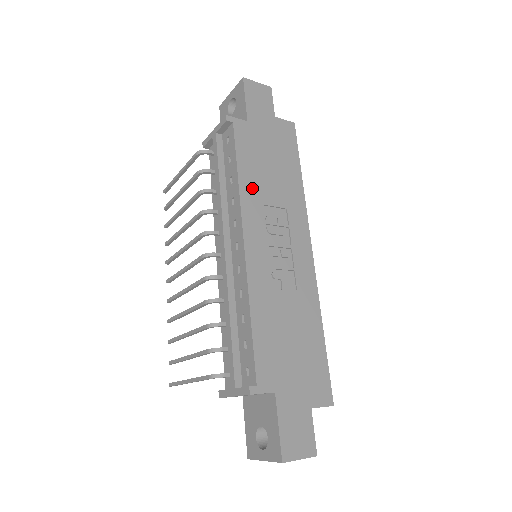
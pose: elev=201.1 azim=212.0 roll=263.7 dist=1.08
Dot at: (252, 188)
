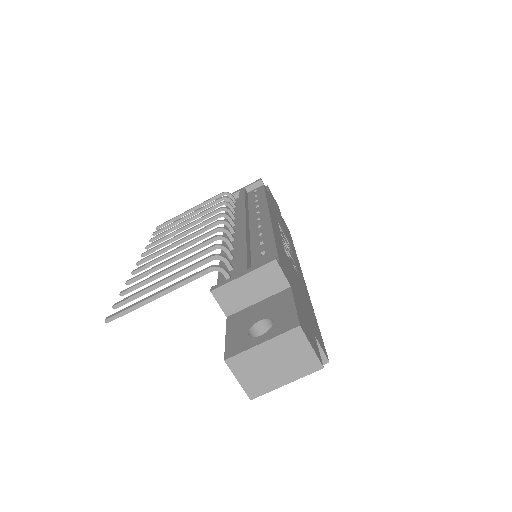
Dot at: (273, 210)
